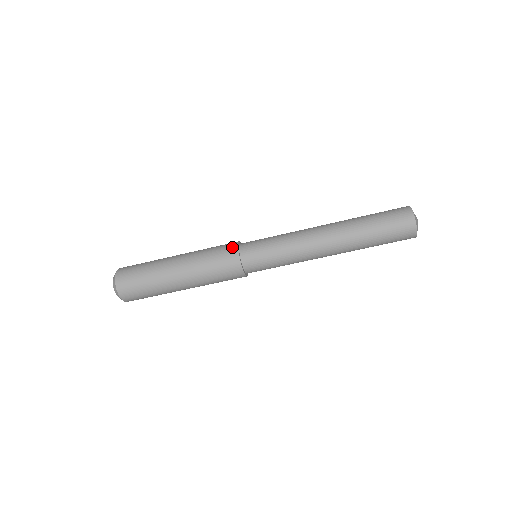
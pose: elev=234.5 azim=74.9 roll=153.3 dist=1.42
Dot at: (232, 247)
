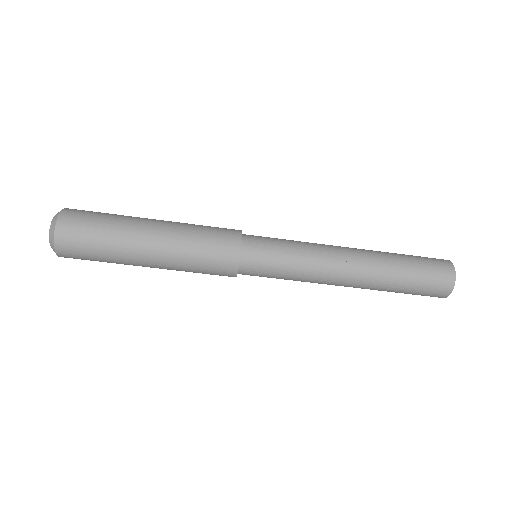
Dot at: (231, 260)
